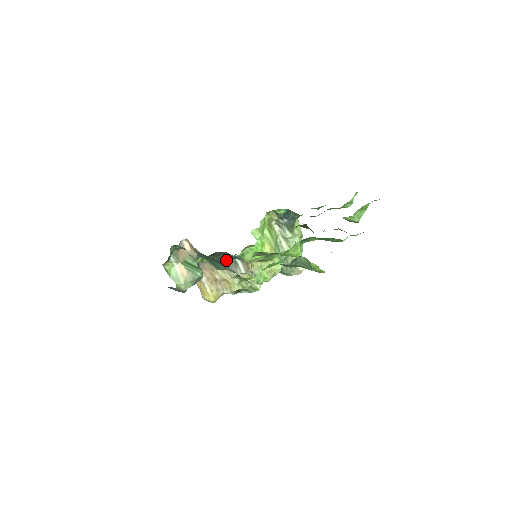
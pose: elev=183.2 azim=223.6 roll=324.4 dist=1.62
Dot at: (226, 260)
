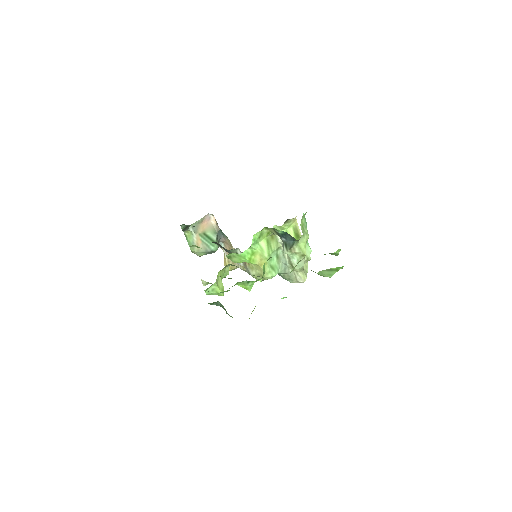
Dot at: (228, 250)
